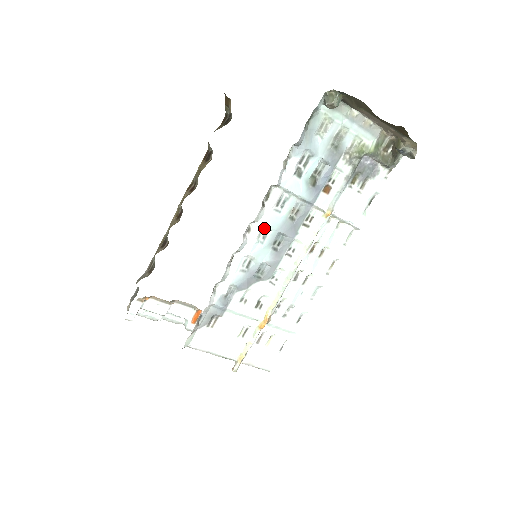
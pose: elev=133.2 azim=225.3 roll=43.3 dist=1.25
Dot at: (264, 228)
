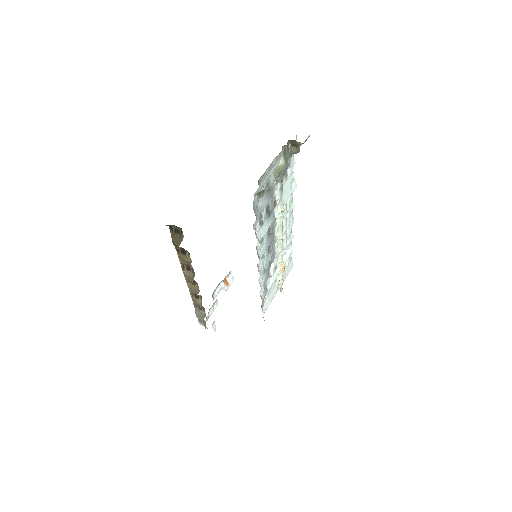
Dot at: (261, 256)
